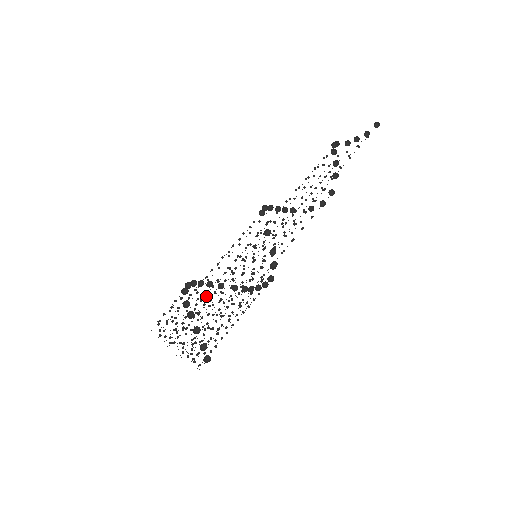
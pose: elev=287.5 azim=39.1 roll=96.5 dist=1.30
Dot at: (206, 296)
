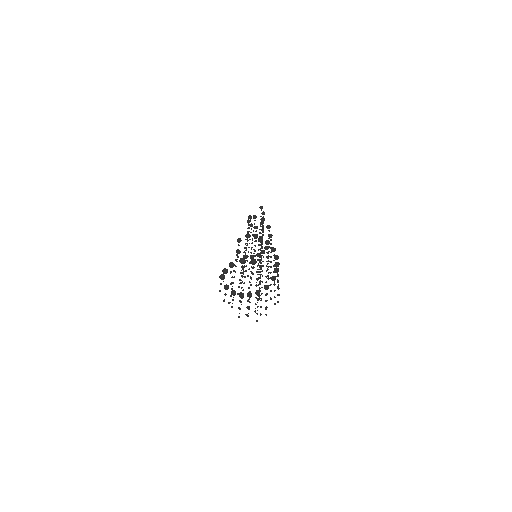
Dot at: occluded
